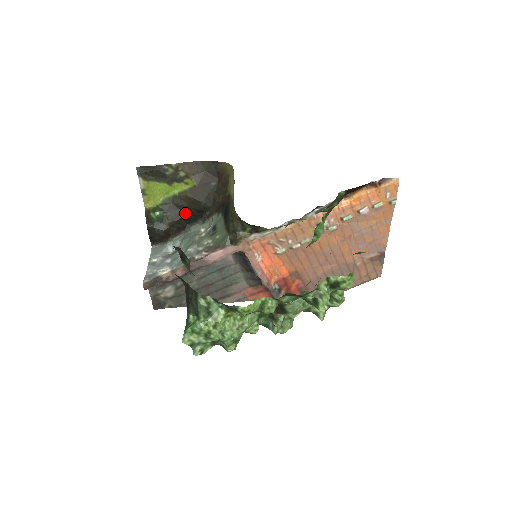
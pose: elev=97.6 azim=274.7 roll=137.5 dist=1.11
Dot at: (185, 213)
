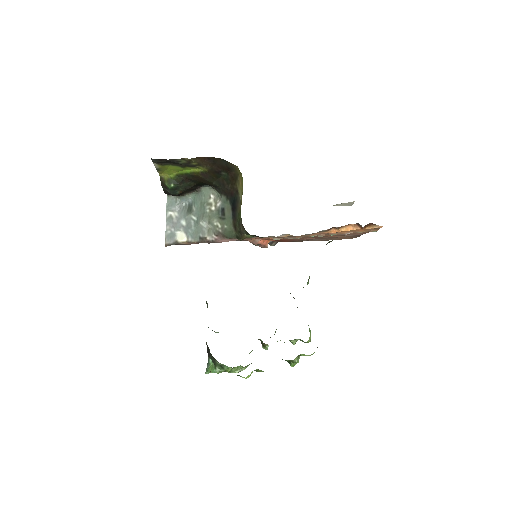
Dot at: (196, 183)
